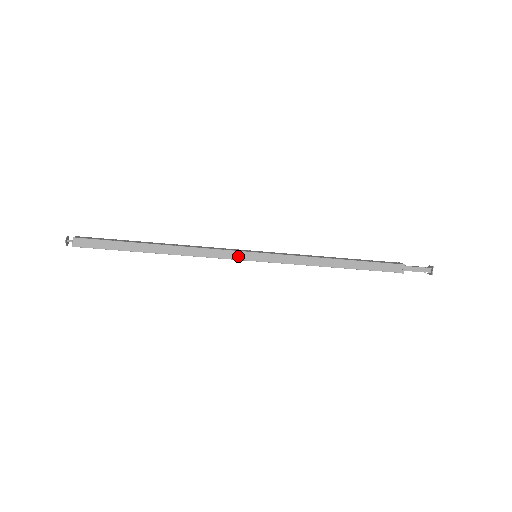
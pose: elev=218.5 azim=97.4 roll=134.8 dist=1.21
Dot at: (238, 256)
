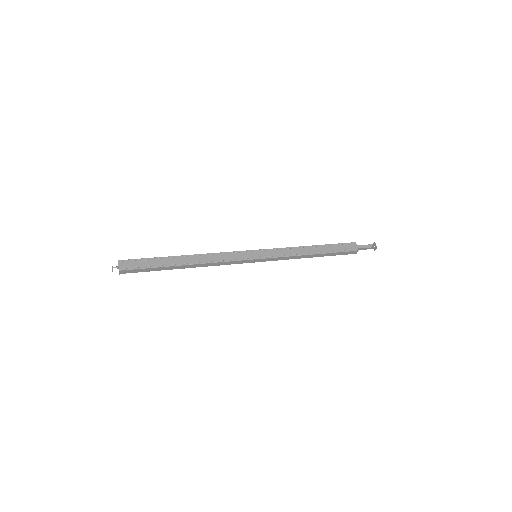
Dot at: (244, 262)
